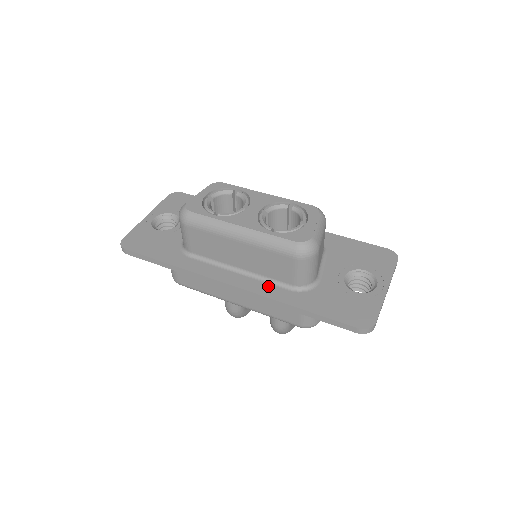
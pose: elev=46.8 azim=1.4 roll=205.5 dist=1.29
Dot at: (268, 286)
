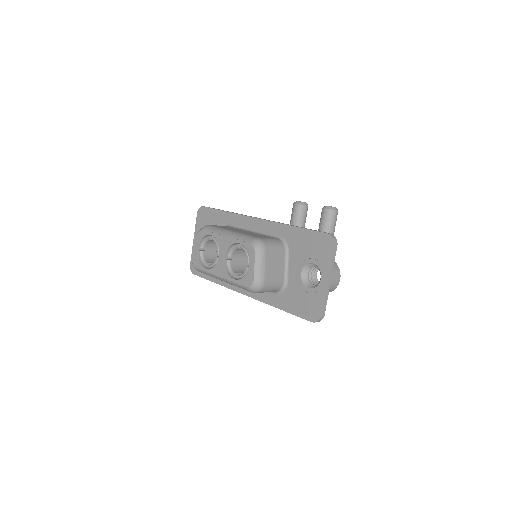
Dot at: occluded
